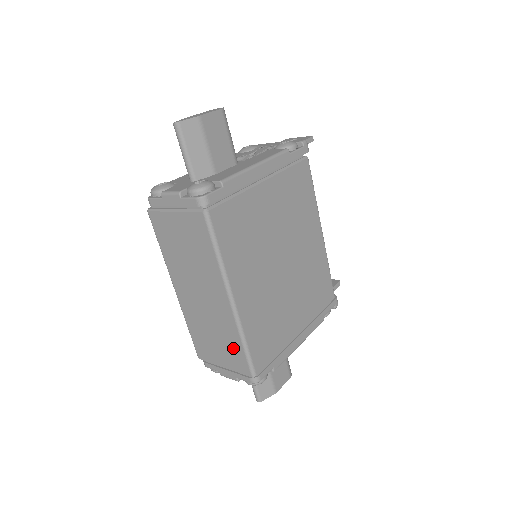
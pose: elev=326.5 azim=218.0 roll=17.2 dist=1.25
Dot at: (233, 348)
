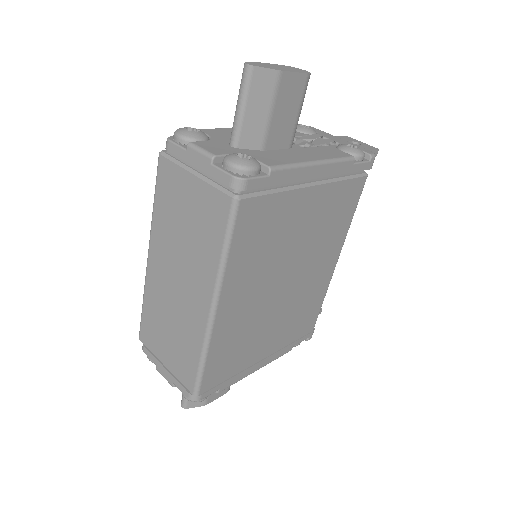
Dot at: (187, 355)
